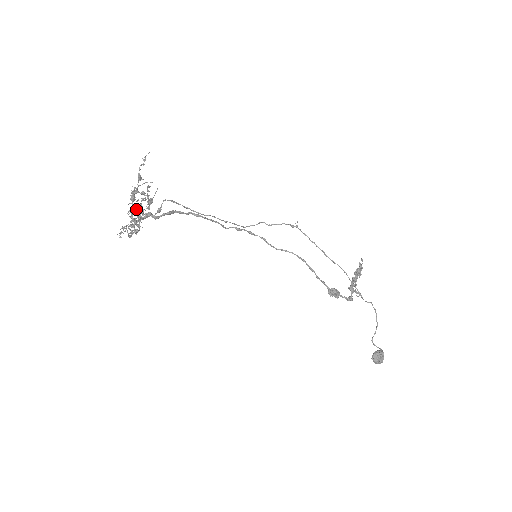
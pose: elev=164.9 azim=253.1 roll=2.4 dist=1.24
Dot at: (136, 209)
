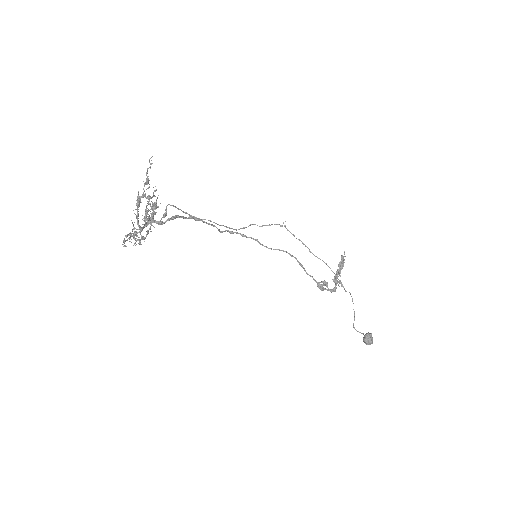
Dot at: (147, 214)
